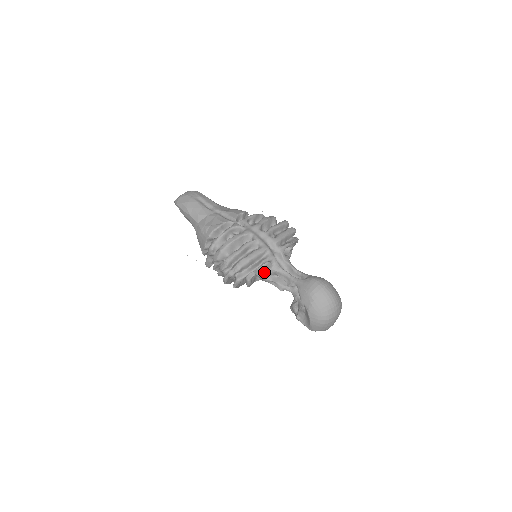
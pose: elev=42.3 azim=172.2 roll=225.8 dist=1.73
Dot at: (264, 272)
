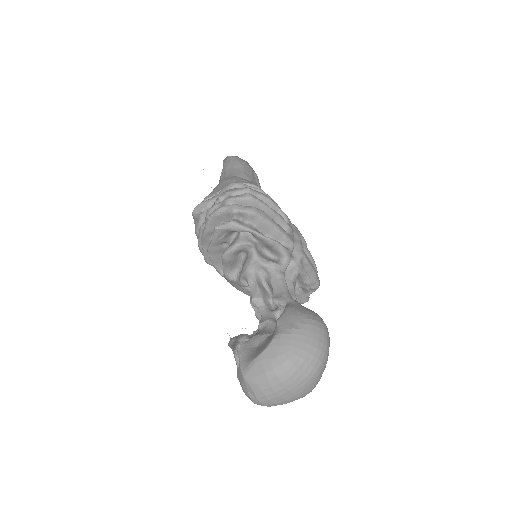
Dot at: (262, 258)
